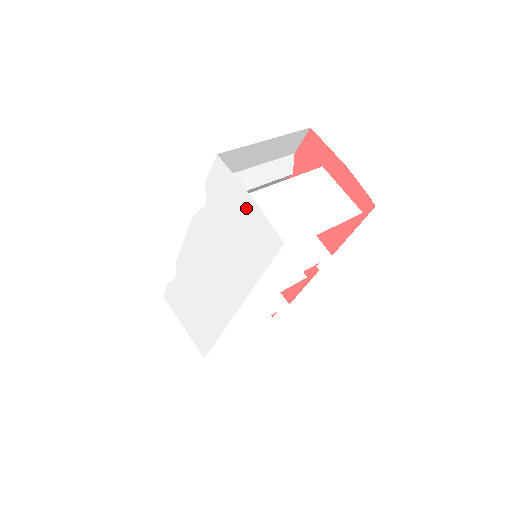
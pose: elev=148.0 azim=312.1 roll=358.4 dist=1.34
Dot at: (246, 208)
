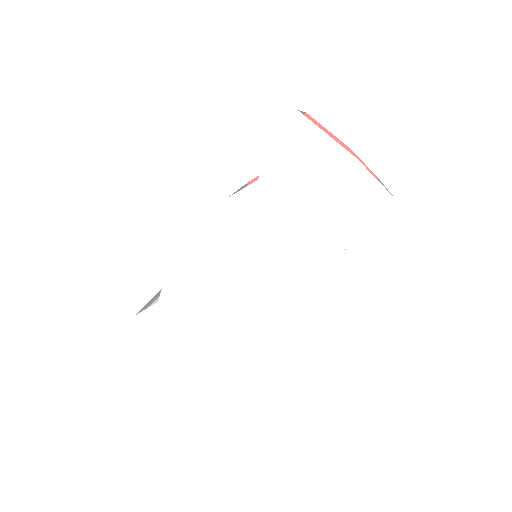
Dot at: (337, 168)
